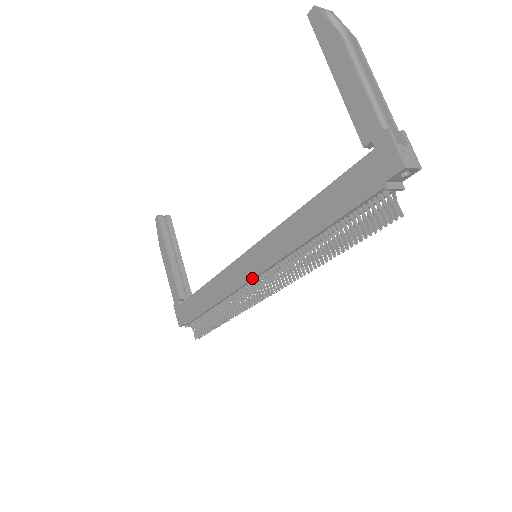
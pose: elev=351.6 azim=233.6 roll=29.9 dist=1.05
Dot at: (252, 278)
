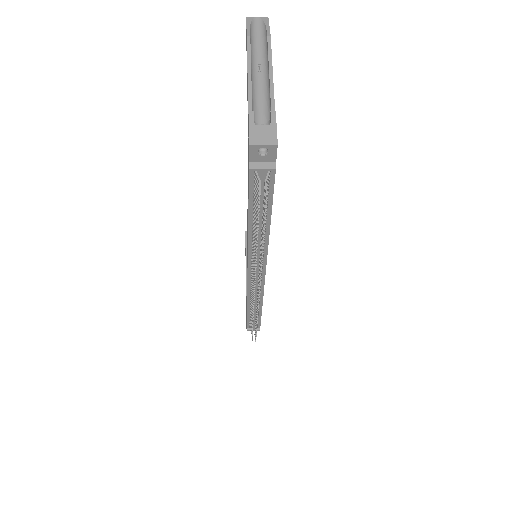
Dot at: (247, 276)
